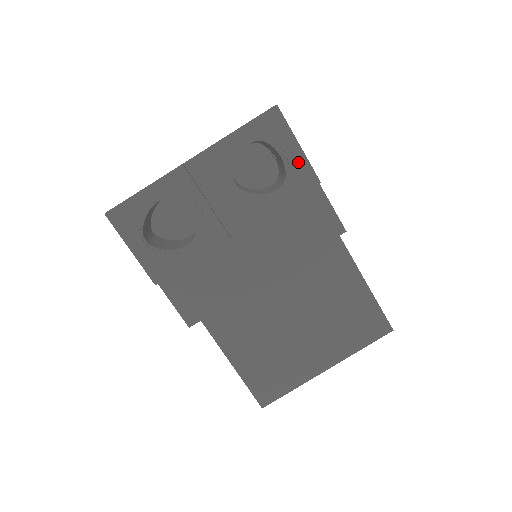
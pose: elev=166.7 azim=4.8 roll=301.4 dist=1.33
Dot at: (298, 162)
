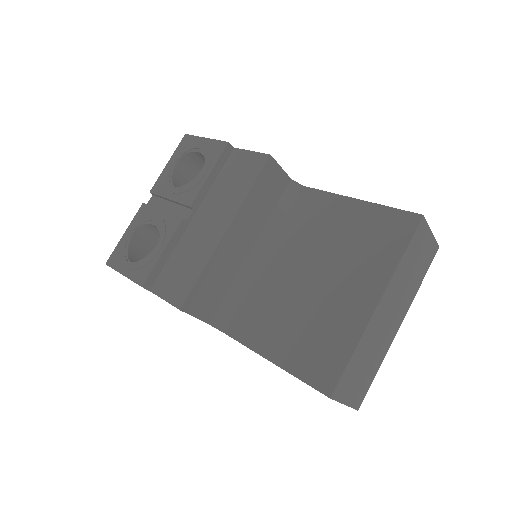
Dot at: (209, 146)
